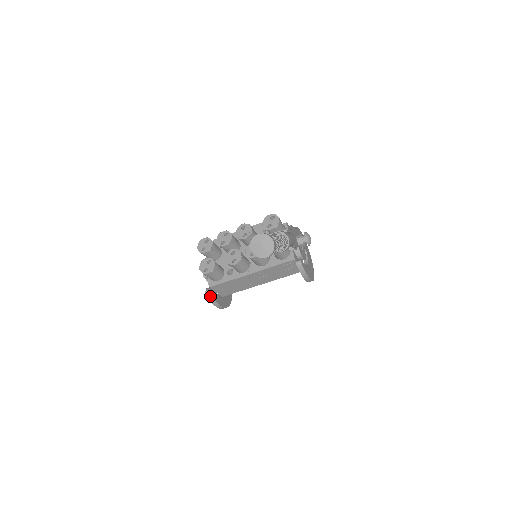
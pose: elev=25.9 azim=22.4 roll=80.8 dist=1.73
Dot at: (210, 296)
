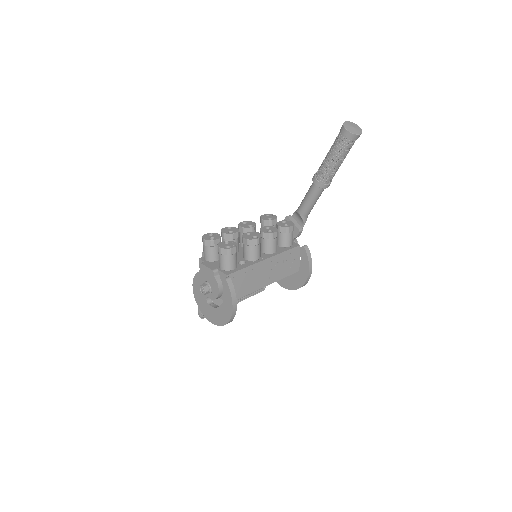
Dot at: (230, 284)
